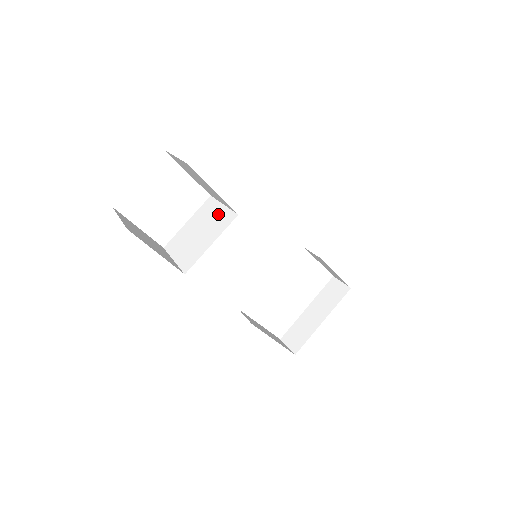
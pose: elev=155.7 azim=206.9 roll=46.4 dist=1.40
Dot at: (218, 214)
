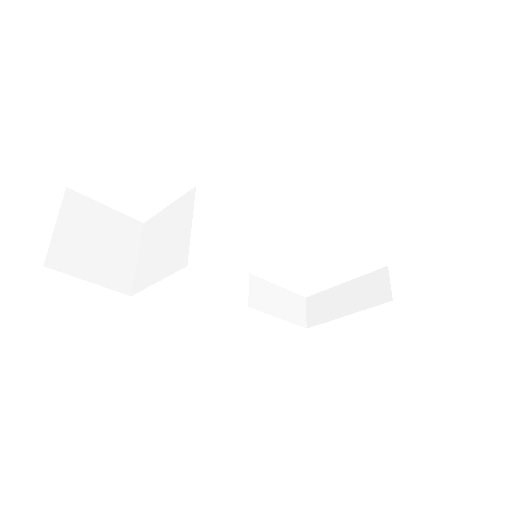
Dot at: (182, 236)
